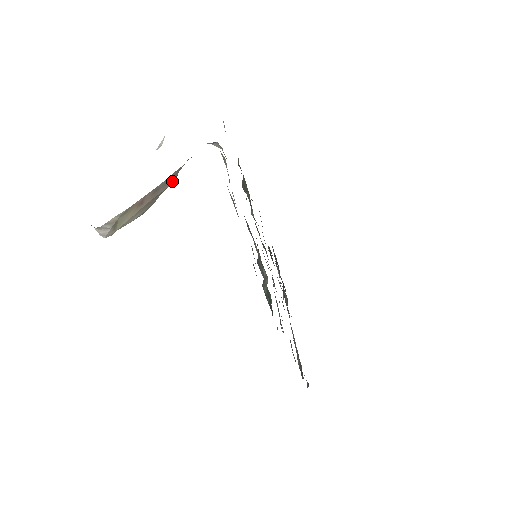
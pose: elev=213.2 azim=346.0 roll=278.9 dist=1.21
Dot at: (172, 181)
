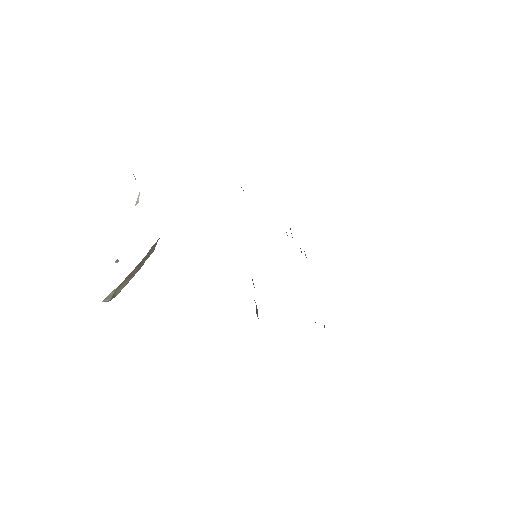
Dot at: (153, 250)
